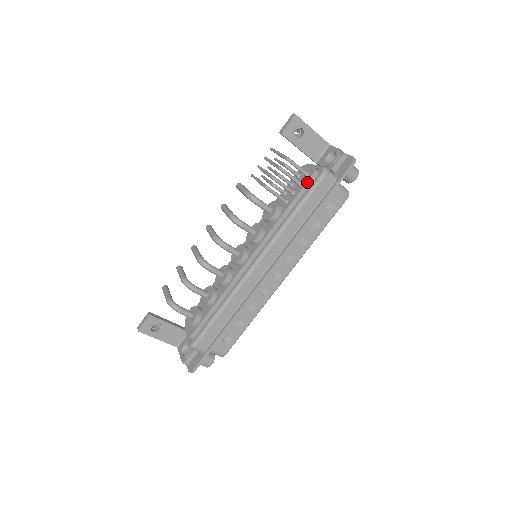
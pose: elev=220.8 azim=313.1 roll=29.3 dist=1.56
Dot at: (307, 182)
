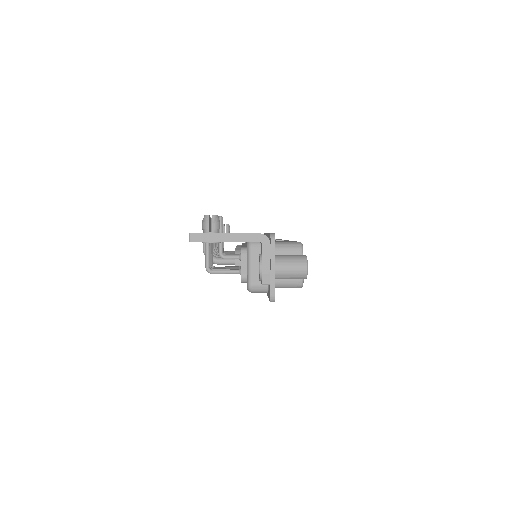
Dot at: occluded
